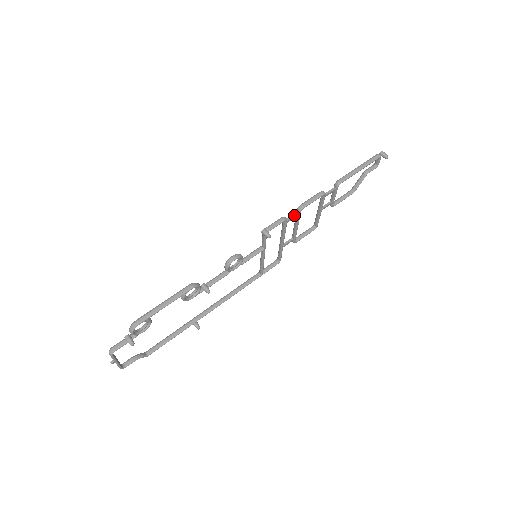
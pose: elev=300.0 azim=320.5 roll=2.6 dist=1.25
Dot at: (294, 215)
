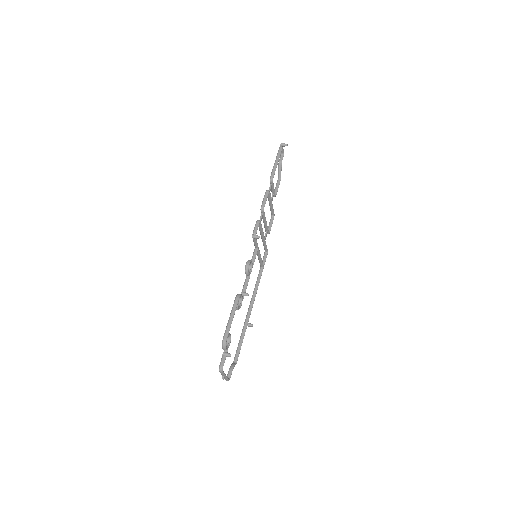
Dot at: (261, 215)
